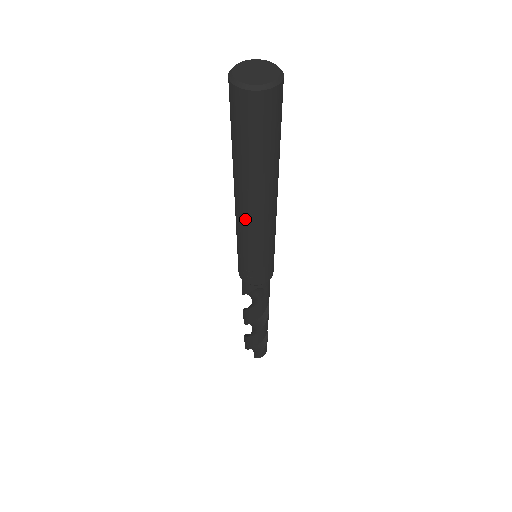
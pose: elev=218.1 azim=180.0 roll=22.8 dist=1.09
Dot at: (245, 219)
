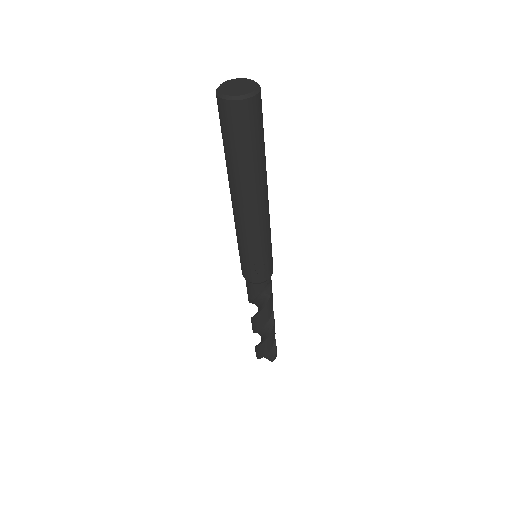
Dot at: (252, 218)
